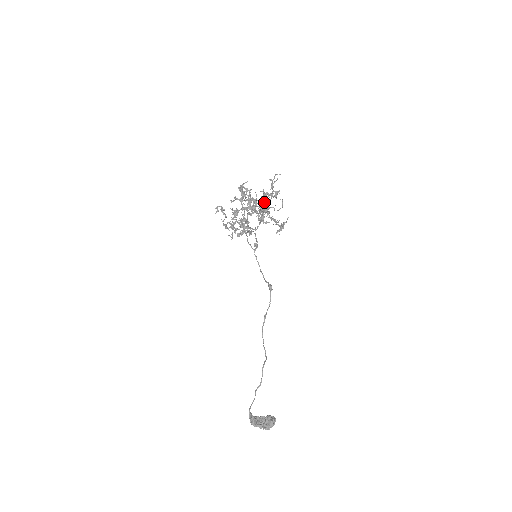
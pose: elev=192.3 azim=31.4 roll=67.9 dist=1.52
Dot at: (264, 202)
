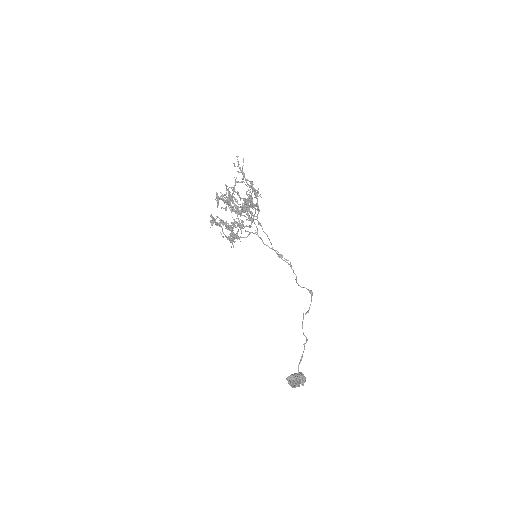
Dot at: occluded
